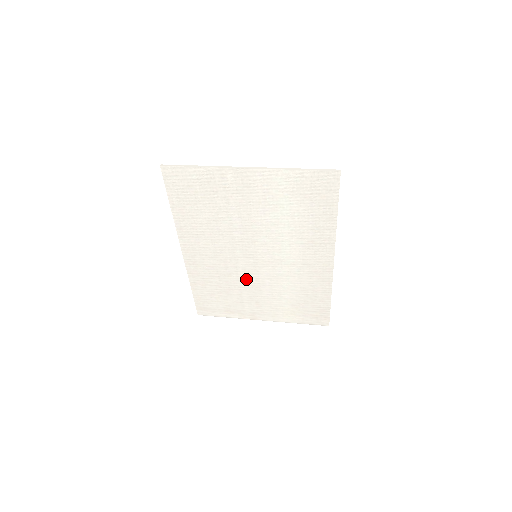
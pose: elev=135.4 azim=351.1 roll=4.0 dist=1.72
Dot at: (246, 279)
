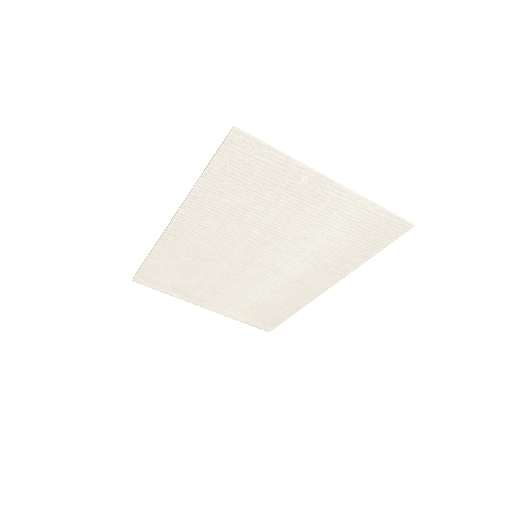
Dot at: (224, 271)
